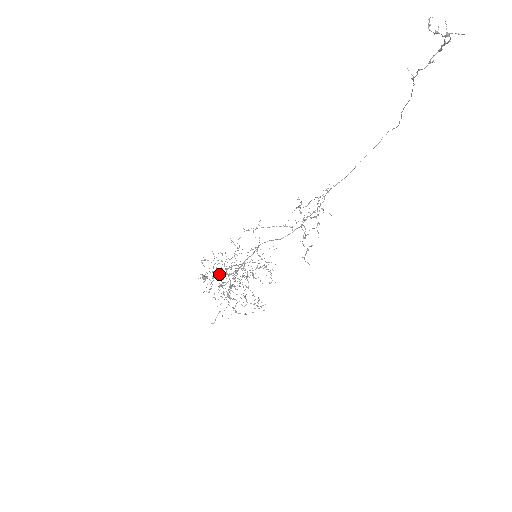
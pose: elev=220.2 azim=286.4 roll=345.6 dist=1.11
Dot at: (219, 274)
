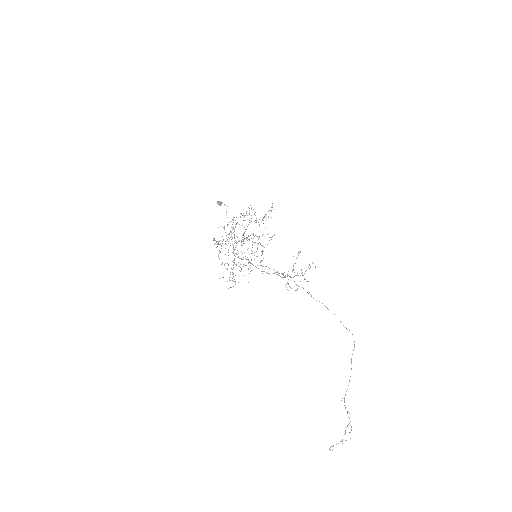
Dot at: occluded
